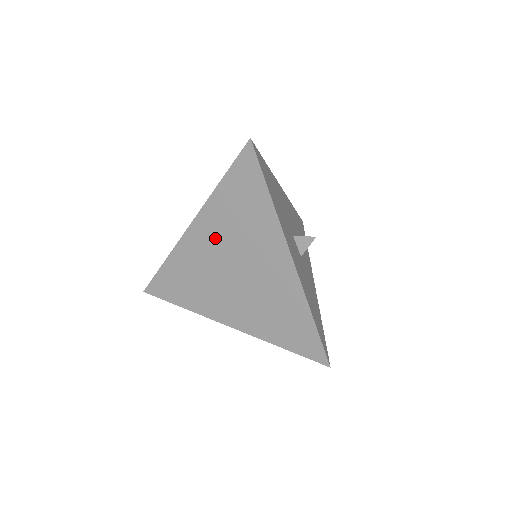
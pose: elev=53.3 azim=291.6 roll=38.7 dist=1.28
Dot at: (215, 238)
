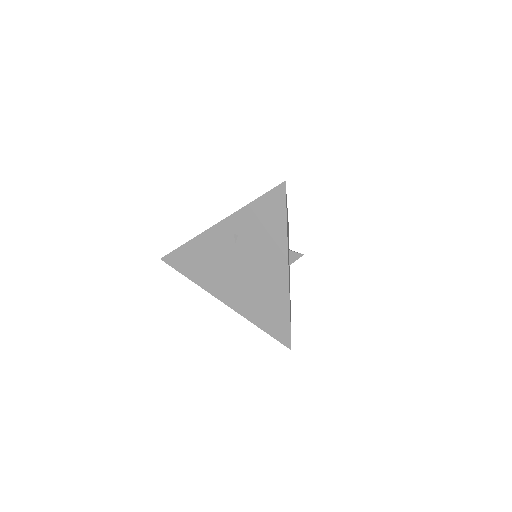
Dot at: (235, 239)
